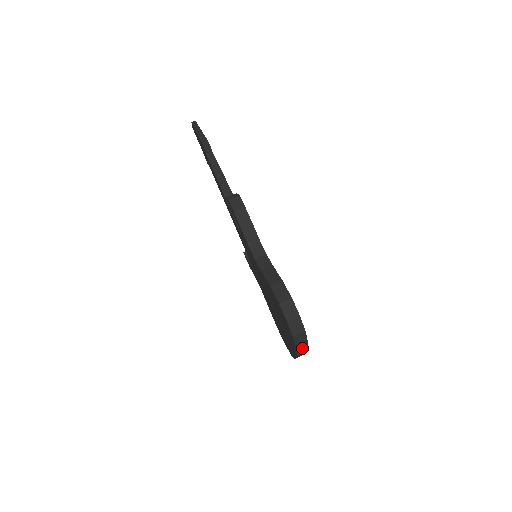
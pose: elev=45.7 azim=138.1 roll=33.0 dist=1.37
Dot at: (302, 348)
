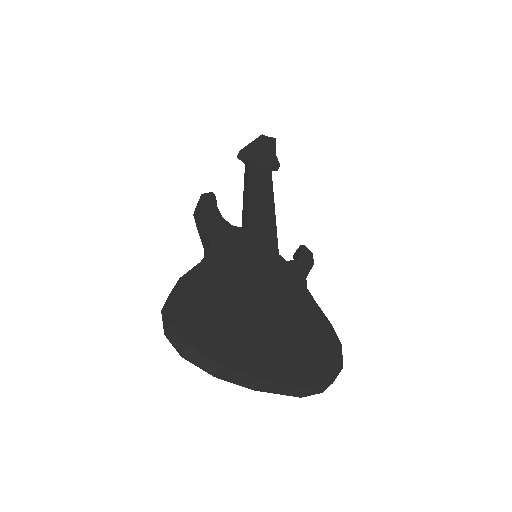
Dot at: (226, 373)
